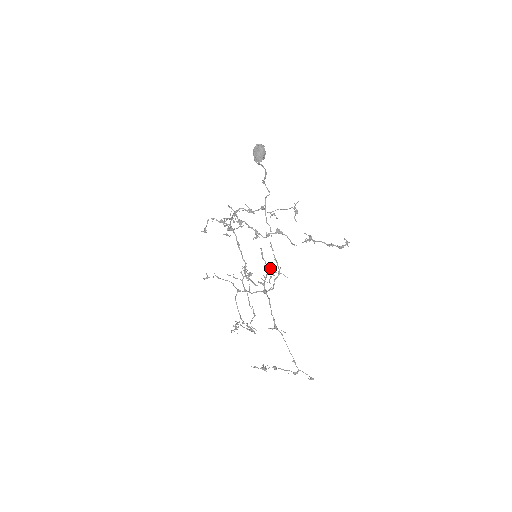
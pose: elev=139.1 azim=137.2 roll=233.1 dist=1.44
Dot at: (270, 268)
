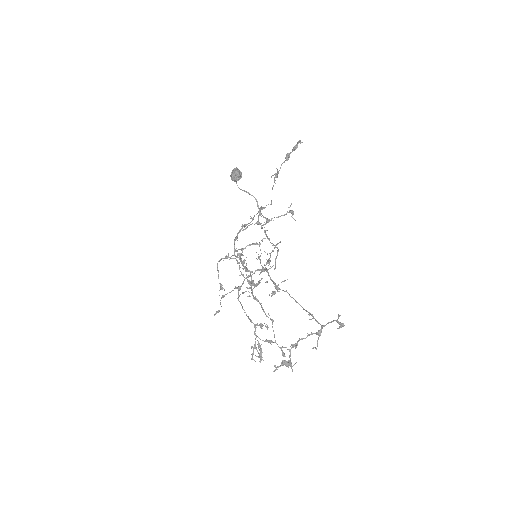
Dot at: occluded
